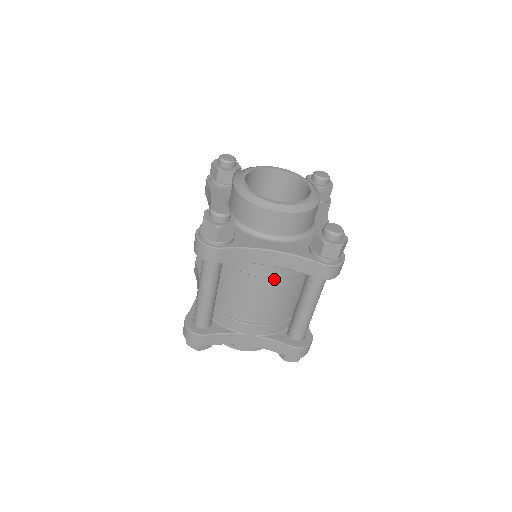
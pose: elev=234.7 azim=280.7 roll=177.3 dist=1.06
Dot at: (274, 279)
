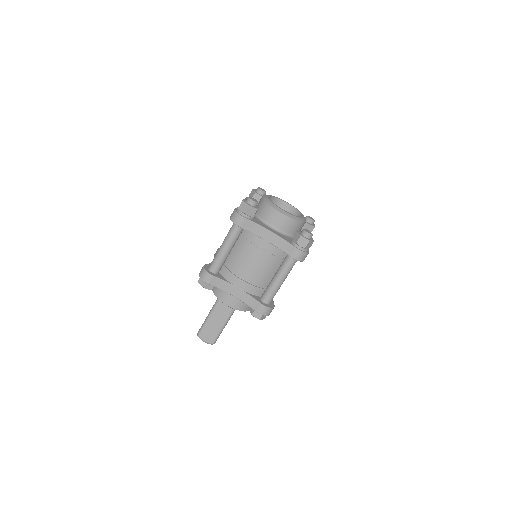
Dot at: (266, 252)
